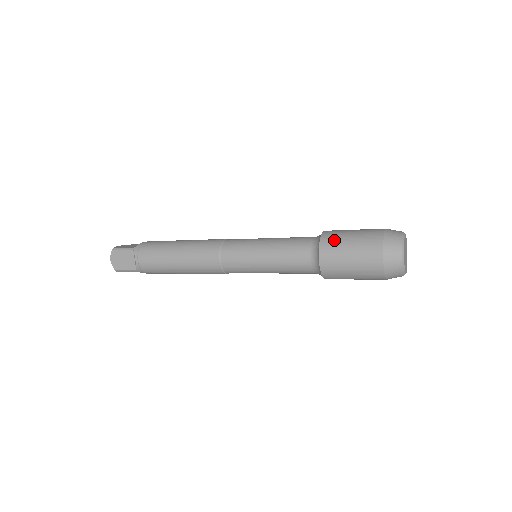
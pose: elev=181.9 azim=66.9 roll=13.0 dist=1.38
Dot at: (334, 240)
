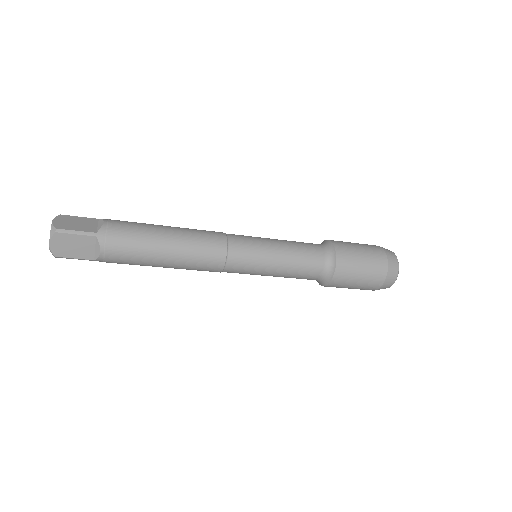
Dot at: (349, 259)
